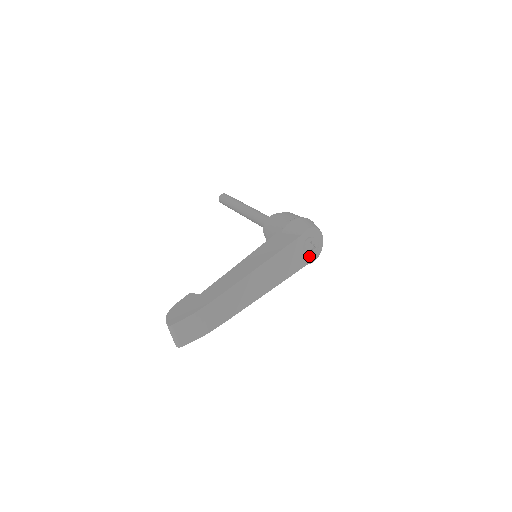
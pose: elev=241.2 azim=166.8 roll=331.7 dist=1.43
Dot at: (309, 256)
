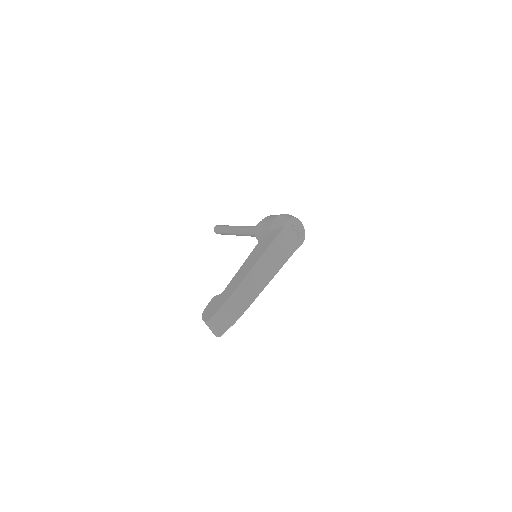
Dot at: (297, 241)
